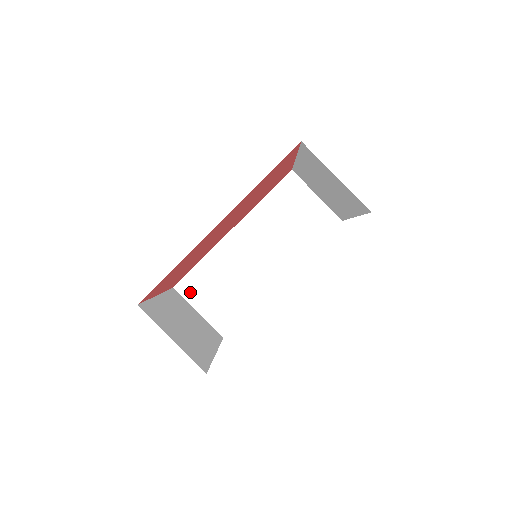
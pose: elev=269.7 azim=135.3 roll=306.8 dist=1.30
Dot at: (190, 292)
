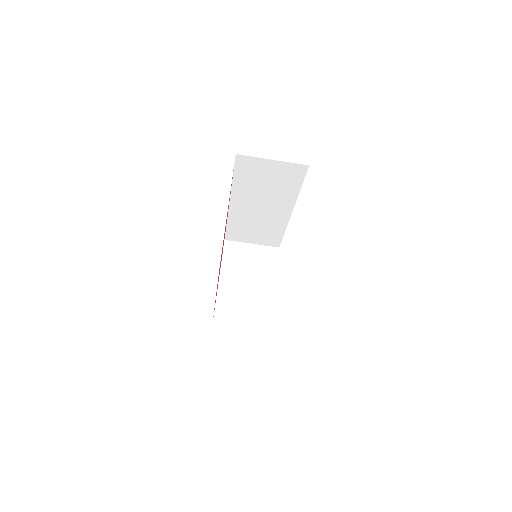
Dot at: (237, 238)
